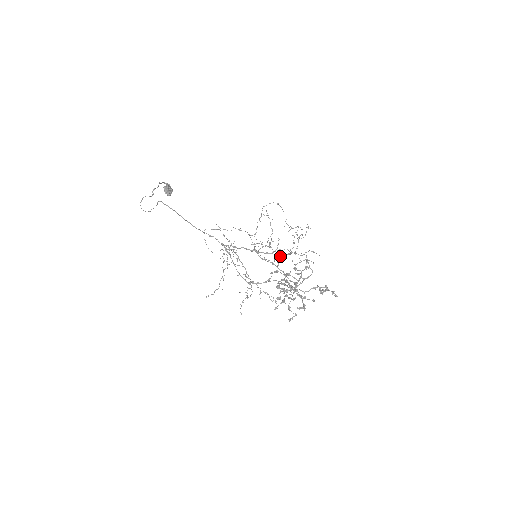
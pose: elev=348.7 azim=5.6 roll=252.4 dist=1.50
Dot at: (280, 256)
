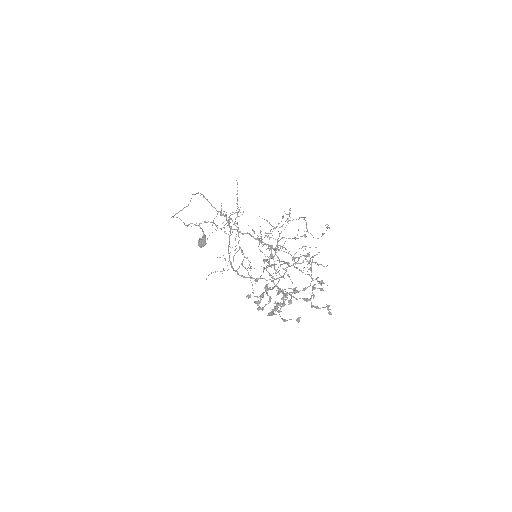
Dot at: occluded
